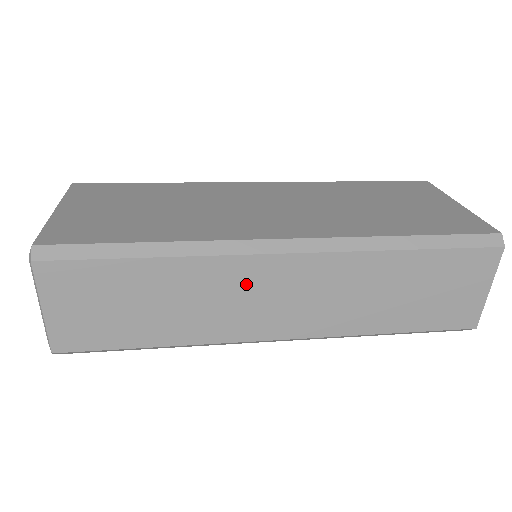
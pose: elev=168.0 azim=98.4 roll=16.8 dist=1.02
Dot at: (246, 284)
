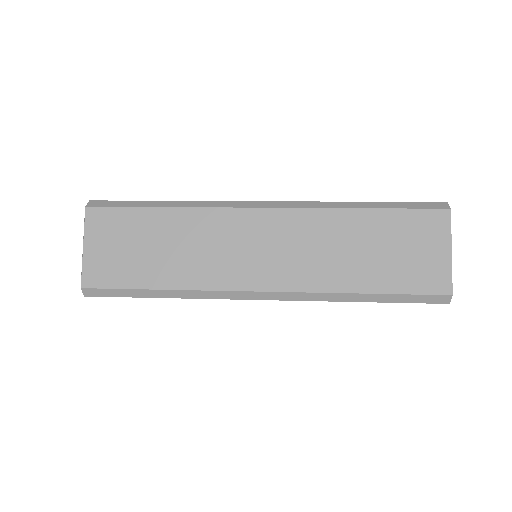
Dot at: (232, 233)
